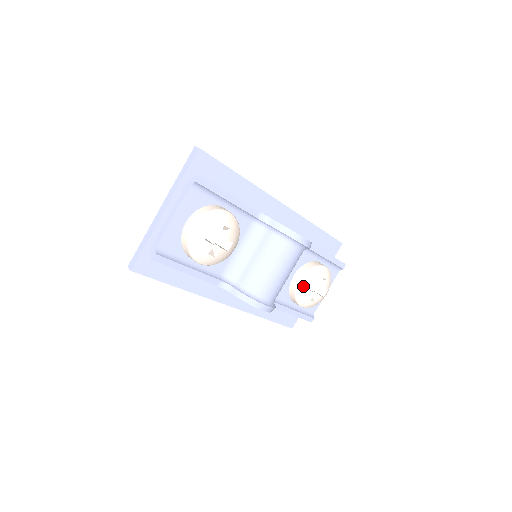
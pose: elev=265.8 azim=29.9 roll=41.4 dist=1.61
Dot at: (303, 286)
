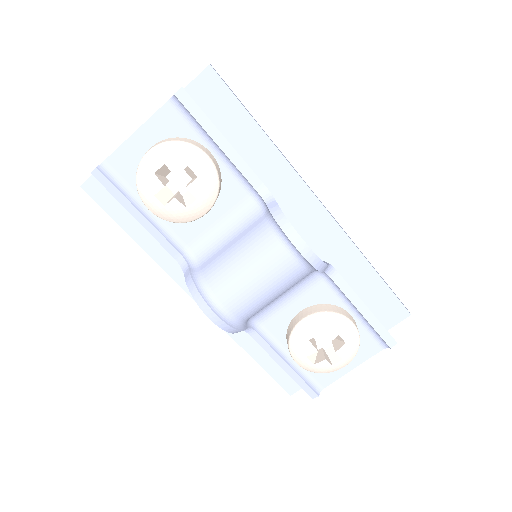
Dot at: (303, 329)
